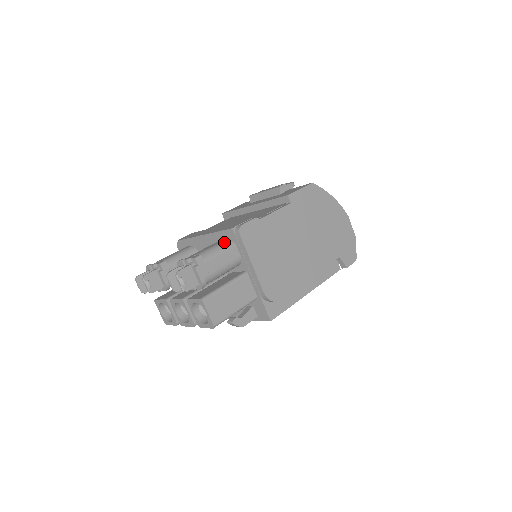
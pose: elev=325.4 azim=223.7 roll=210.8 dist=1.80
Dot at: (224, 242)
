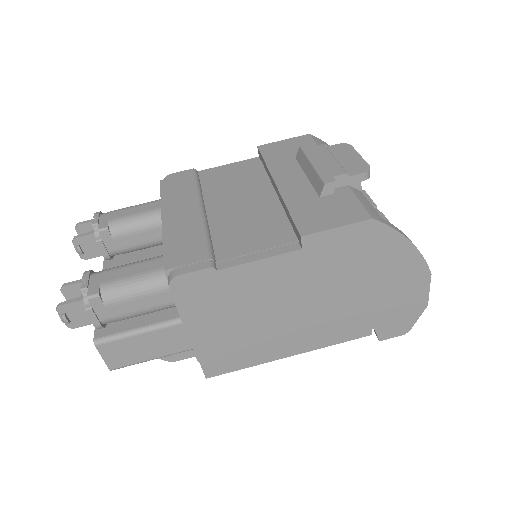
Dot at: (154, 276)
